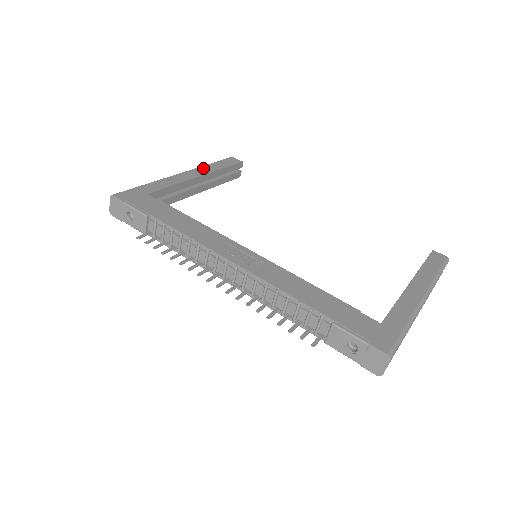
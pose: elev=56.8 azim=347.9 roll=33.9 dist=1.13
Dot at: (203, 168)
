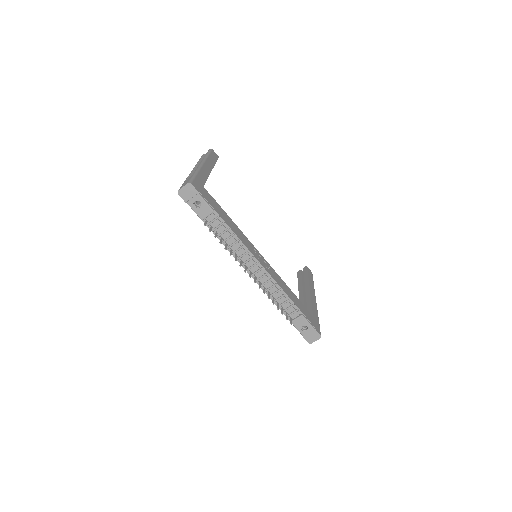
Dot at: (209, 160)
